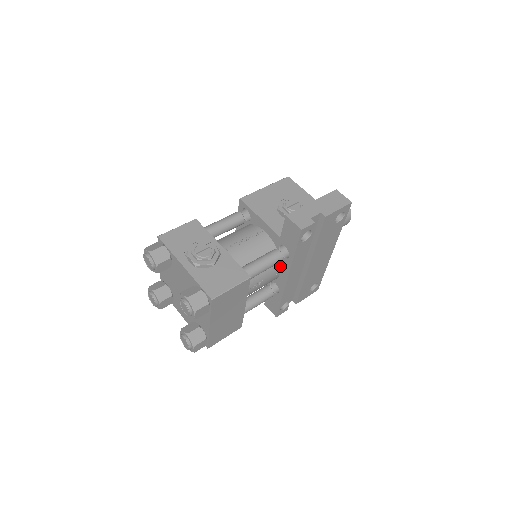
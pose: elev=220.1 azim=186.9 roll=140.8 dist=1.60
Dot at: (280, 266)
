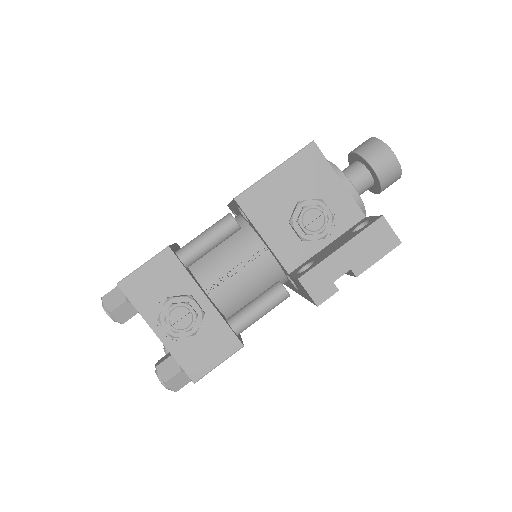
Dot at: (286, 281)
